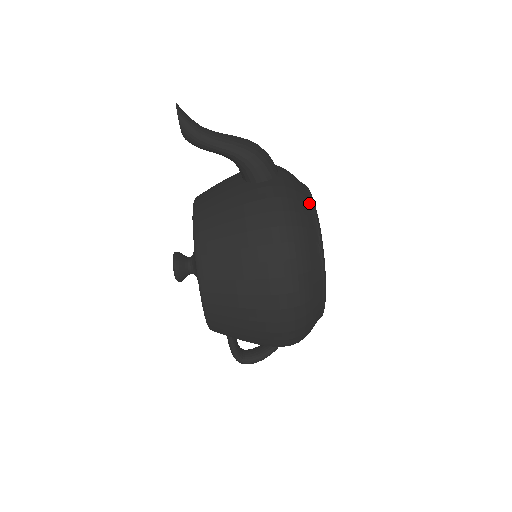
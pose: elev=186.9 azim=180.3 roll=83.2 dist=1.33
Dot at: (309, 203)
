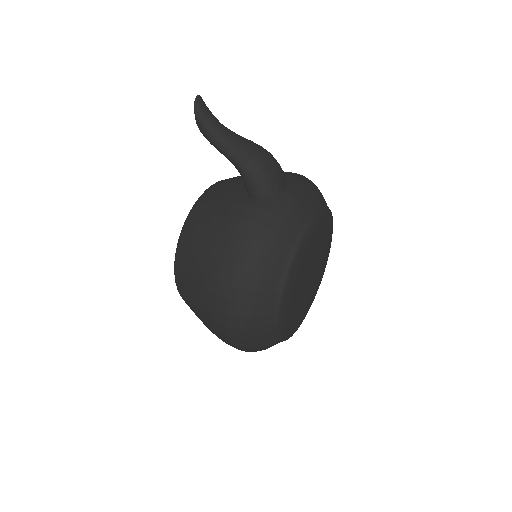
Dot at: (294, 238)
